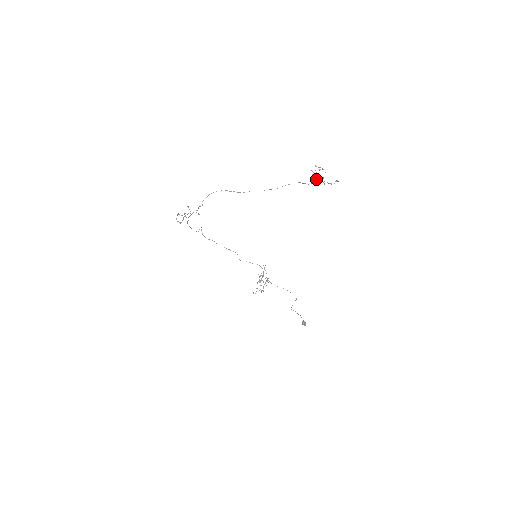
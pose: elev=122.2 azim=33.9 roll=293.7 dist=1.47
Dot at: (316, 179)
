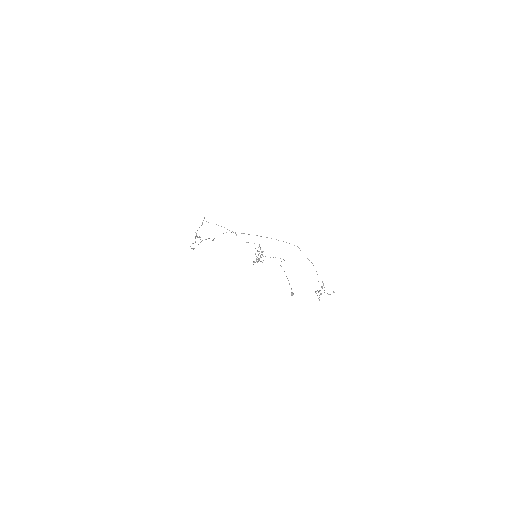
Dot at: occluded
